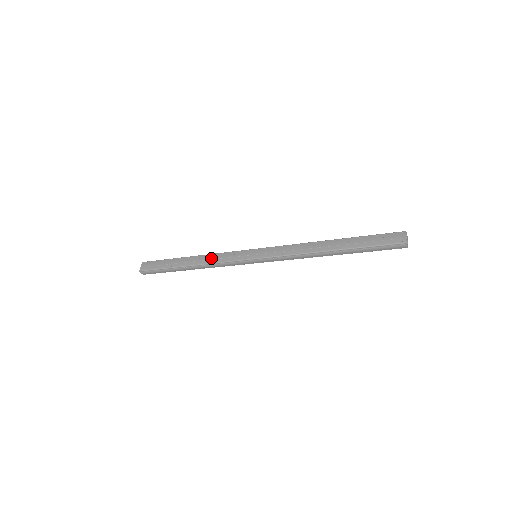
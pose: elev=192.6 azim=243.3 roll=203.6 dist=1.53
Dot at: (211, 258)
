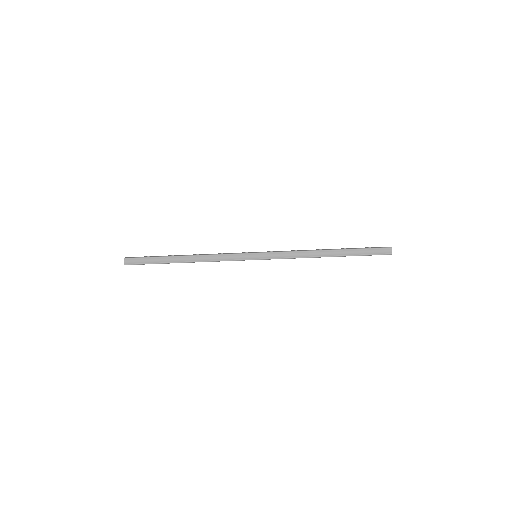
Dot at: occluded
